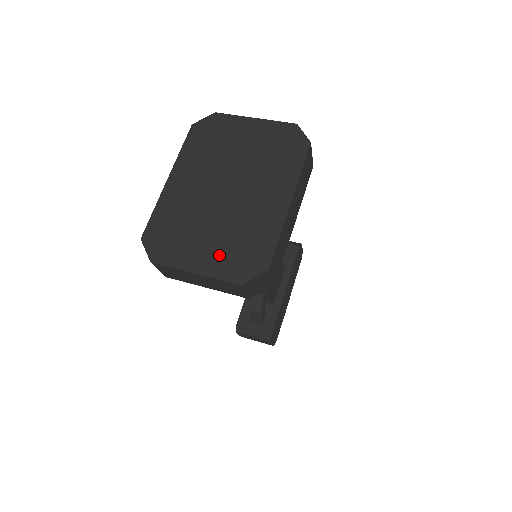
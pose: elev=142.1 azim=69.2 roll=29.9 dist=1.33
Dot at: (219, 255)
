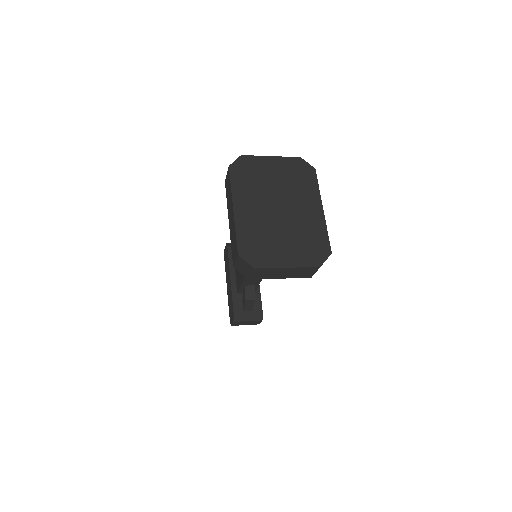
Dot at: (298, 252)
